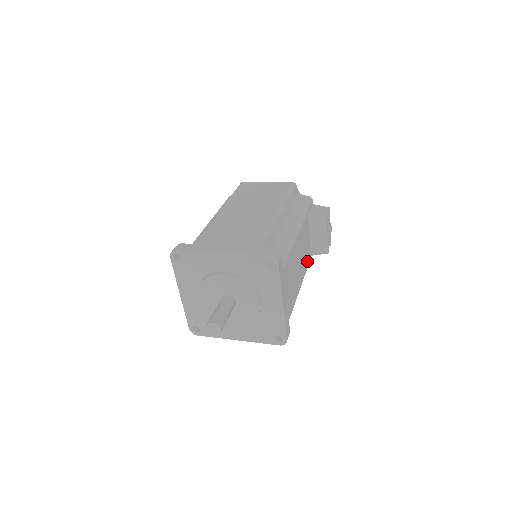
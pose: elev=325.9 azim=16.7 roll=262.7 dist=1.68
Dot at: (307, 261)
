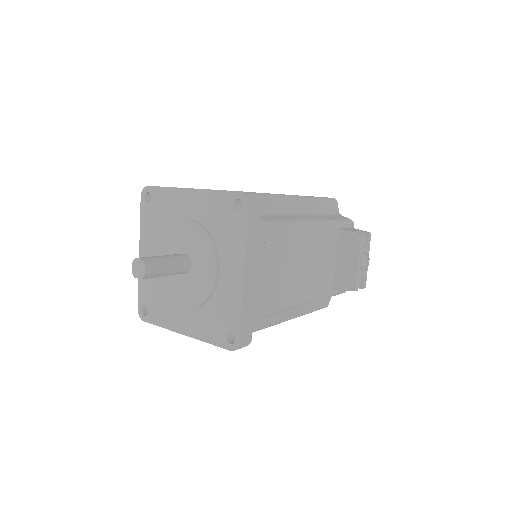
Dot at: (322, 288)
